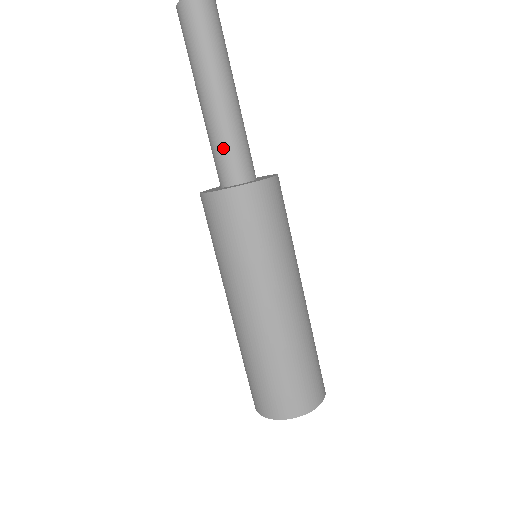
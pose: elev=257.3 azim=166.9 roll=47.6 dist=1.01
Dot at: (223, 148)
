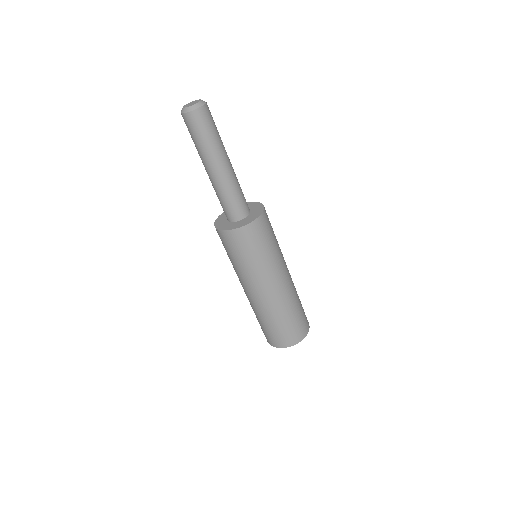
Dot at: (227, 200)
